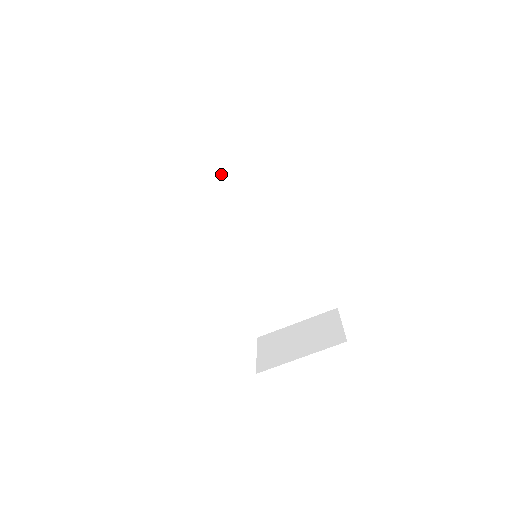
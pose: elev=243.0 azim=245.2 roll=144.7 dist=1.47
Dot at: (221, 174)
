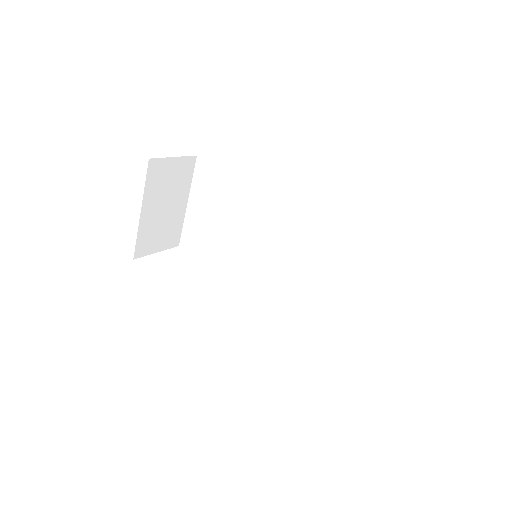
Dot at: (208, 214)
